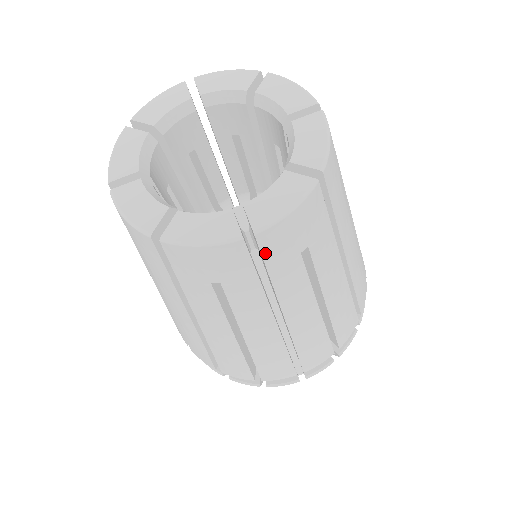
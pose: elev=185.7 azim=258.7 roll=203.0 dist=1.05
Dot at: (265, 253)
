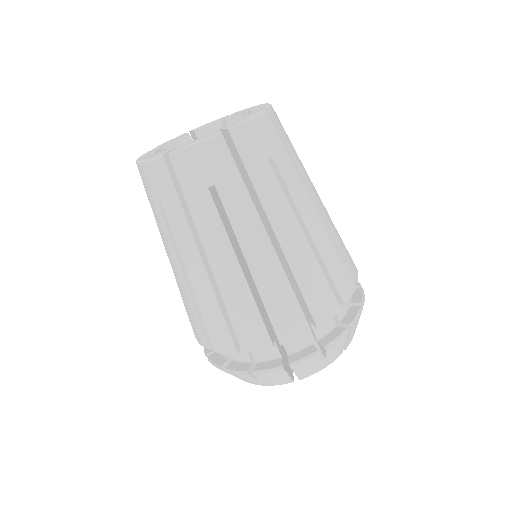
Dot at: (179, 175)
